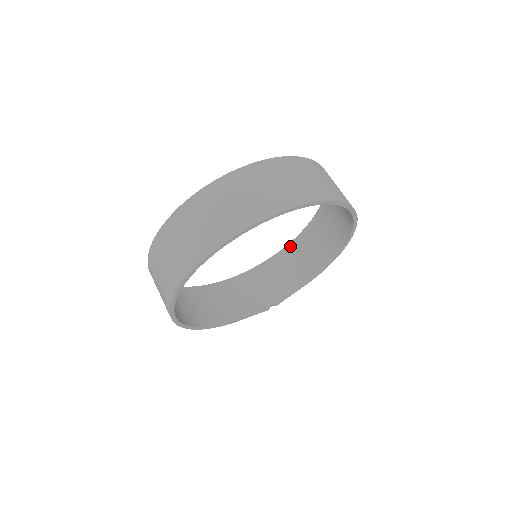
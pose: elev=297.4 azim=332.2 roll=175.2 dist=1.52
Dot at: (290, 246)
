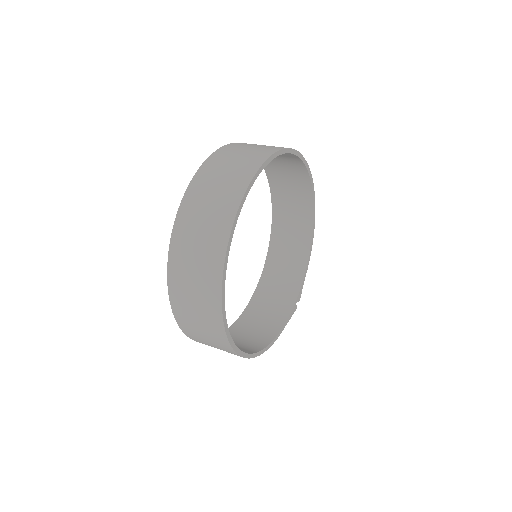
Dot at: (271, 247)
